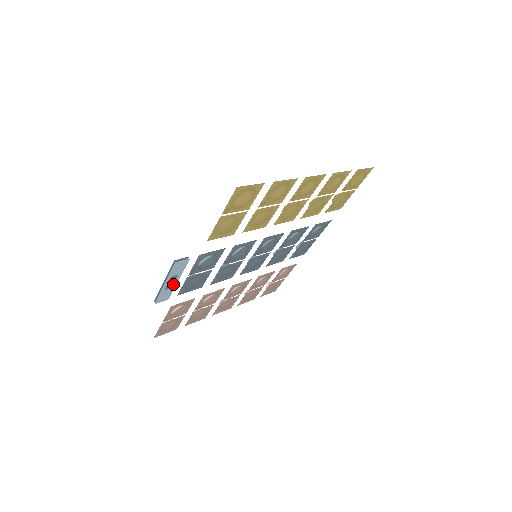
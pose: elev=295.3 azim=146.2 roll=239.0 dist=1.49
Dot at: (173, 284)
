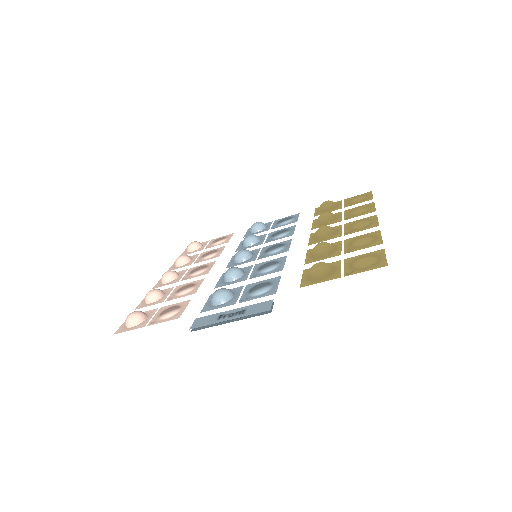
Dot at: (226, 315)
